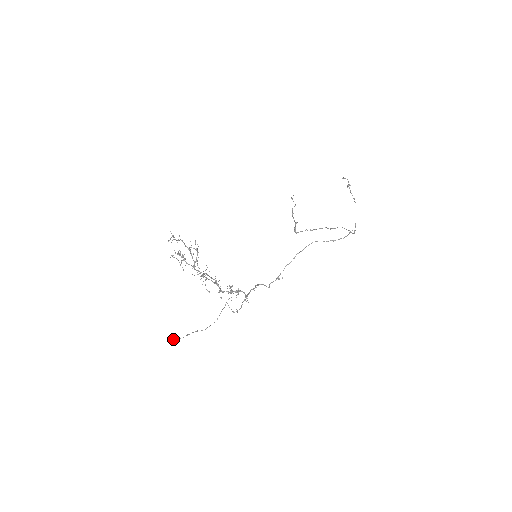
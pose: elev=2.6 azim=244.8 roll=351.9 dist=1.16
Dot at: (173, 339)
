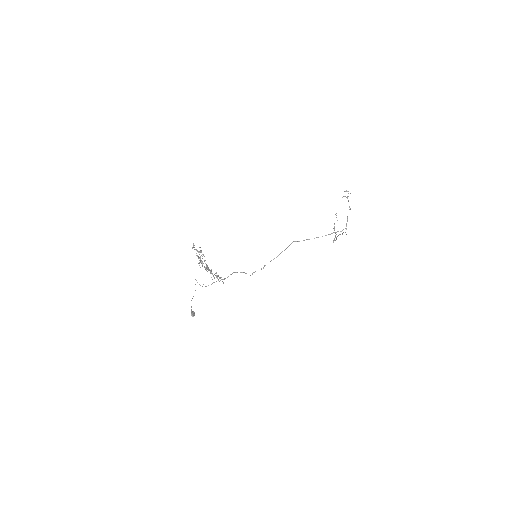
Dot at: (193, 312)
